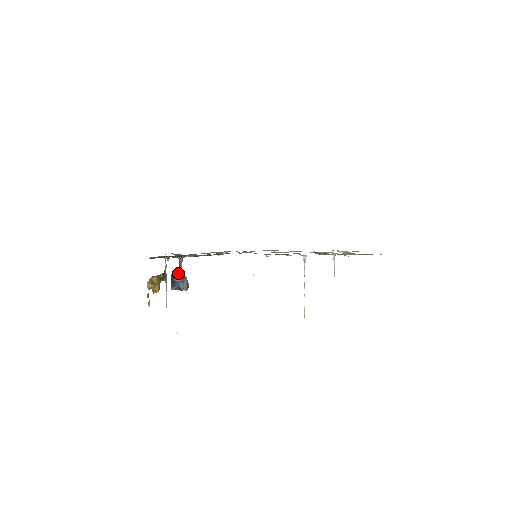
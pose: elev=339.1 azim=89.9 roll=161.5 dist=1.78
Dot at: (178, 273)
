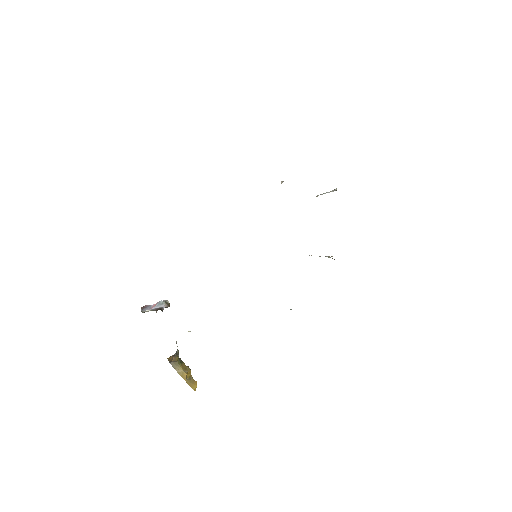
Dot at: occluded
